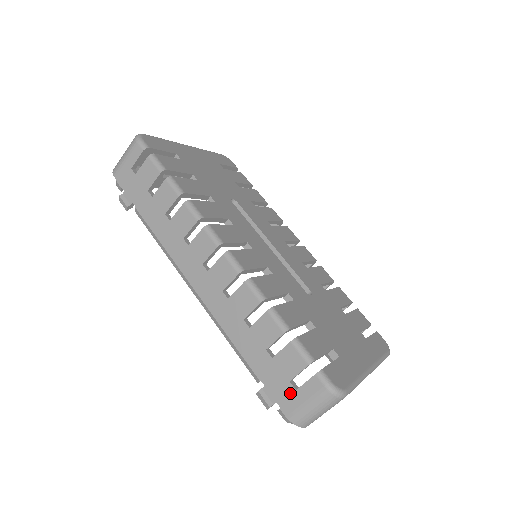
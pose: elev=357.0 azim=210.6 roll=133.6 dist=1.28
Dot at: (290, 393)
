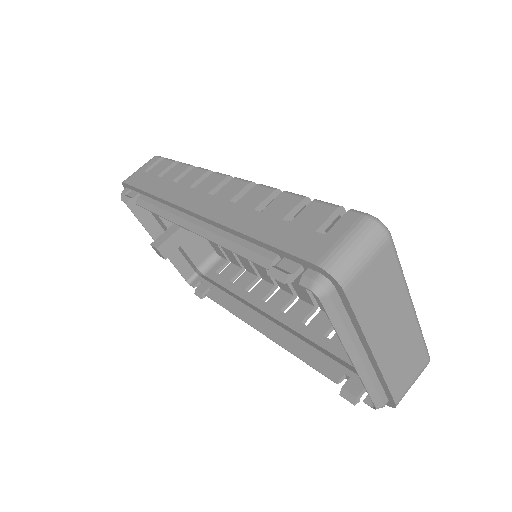
Dot at: (317, 240)
